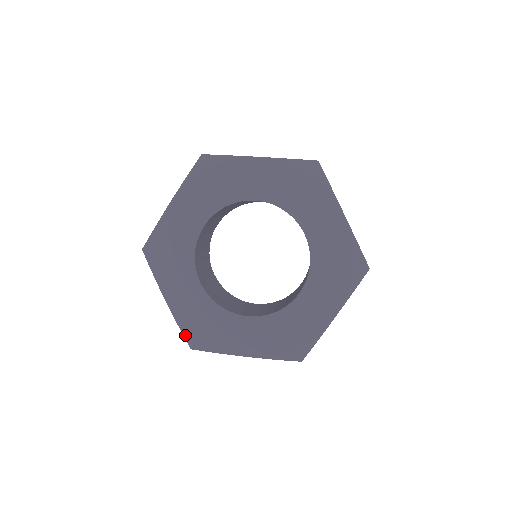
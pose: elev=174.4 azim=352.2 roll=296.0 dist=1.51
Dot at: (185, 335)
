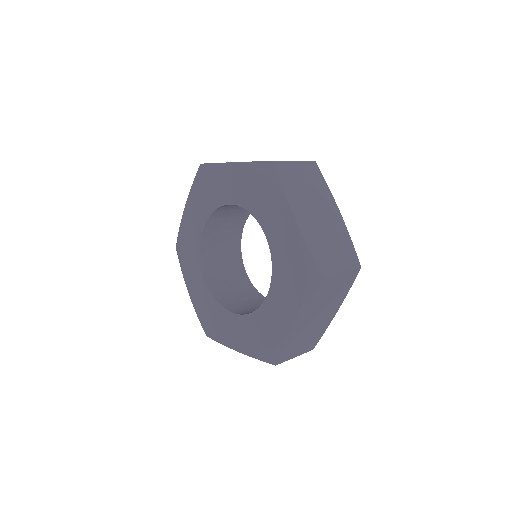
Dot at: (201, 323)
